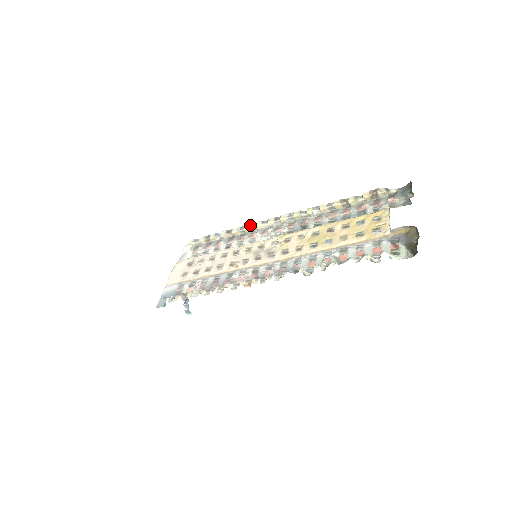
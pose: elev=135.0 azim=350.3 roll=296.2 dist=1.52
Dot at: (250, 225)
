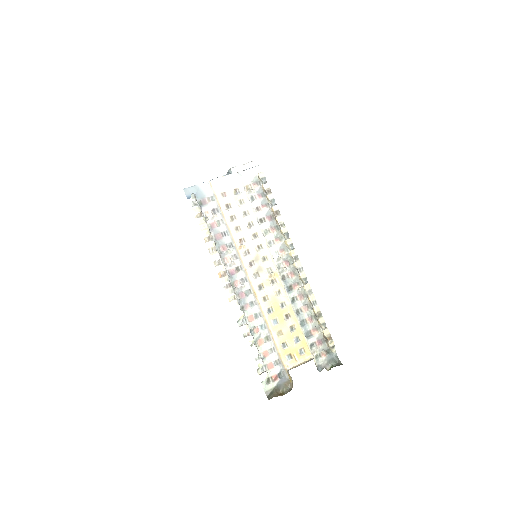
Dot at: (287, 233)
